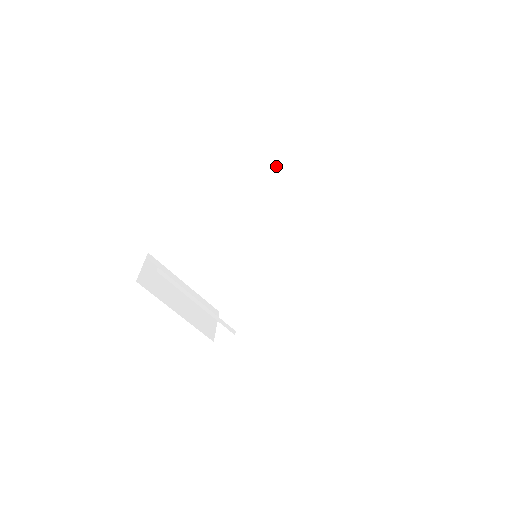
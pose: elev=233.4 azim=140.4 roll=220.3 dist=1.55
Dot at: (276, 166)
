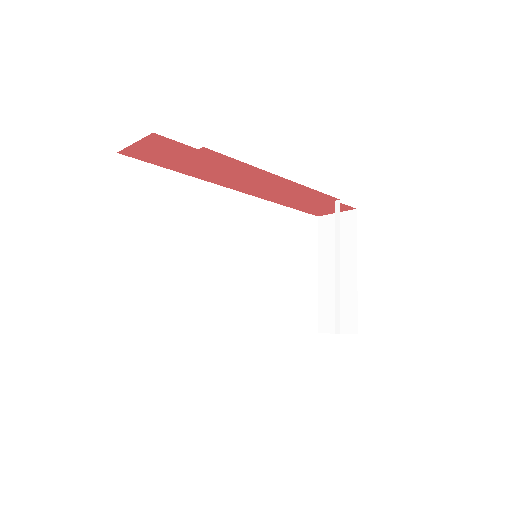
Dot at: (291, 209)
